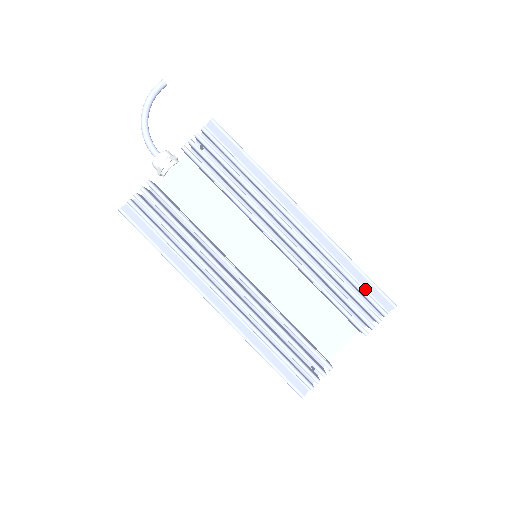
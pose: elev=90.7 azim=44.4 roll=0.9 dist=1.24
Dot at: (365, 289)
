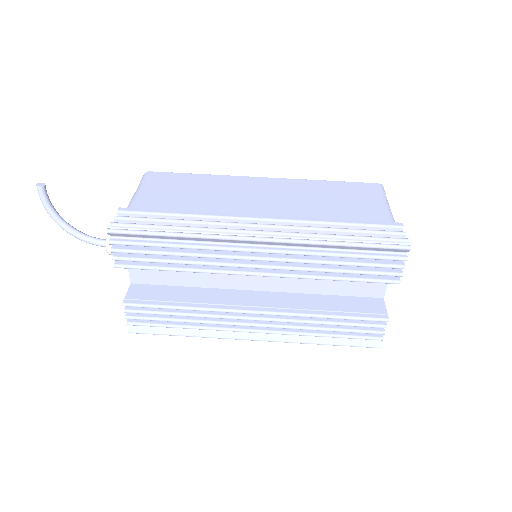
Dot at: (369, 251)
